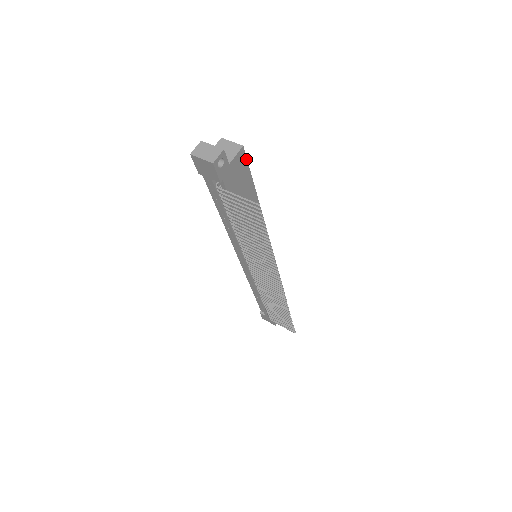
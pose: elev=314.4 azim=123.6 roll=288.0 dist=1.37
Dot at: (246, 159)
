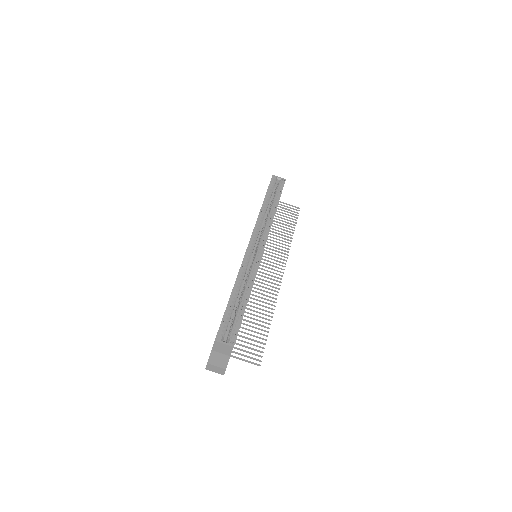
Dot at: occluded
